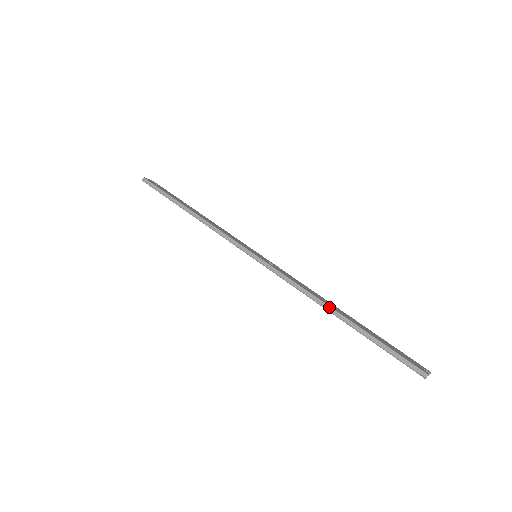
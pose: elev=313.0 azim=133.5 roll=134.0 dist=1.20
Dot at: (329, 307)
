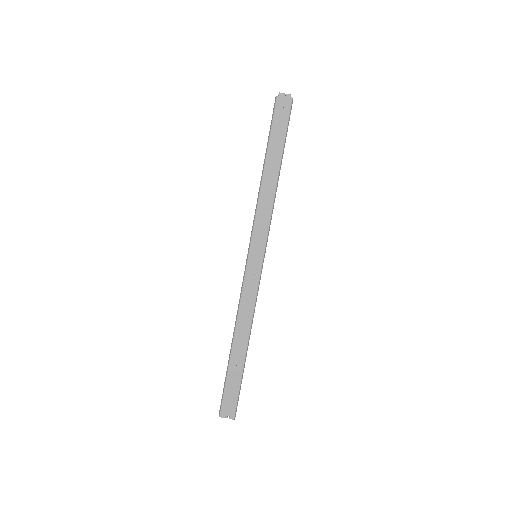
Dot at: (233, 336)
